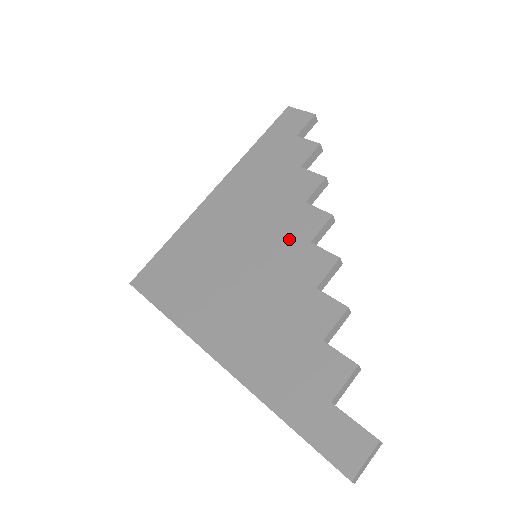
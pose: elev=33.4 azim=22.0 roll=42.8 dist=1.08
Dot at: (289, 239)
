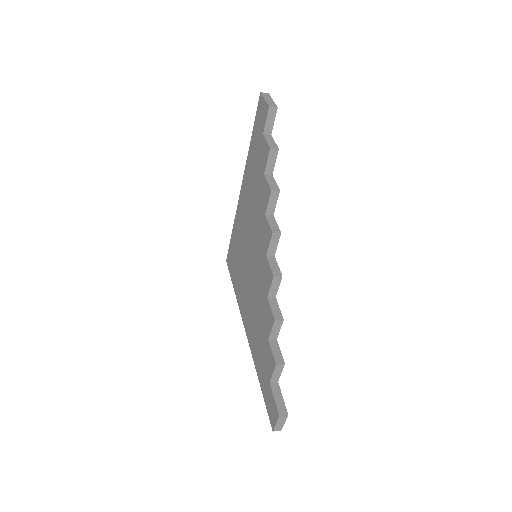
Dot at: (260, 249)
